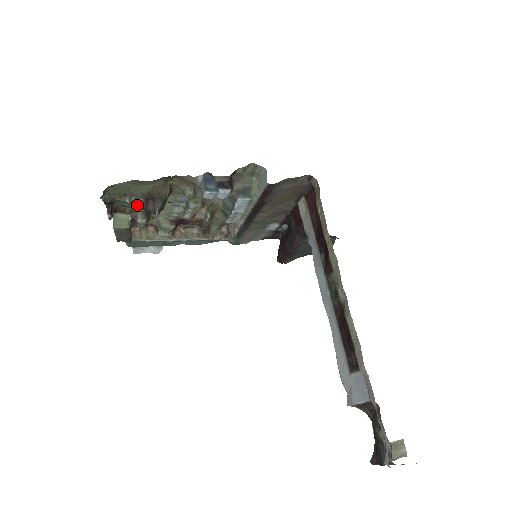
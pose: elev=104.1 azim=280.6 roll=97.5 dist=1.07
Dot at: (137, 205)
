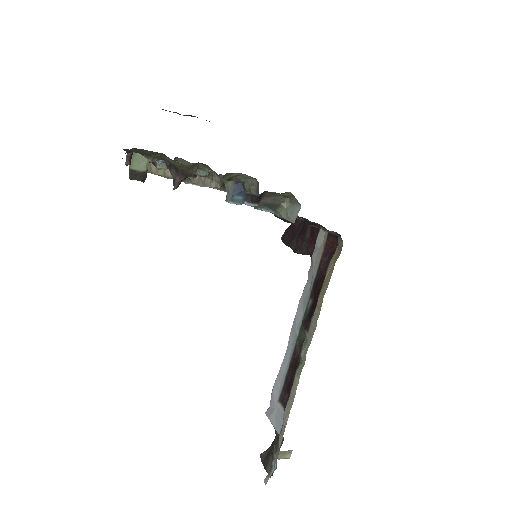
Dot at: (160, 162)
